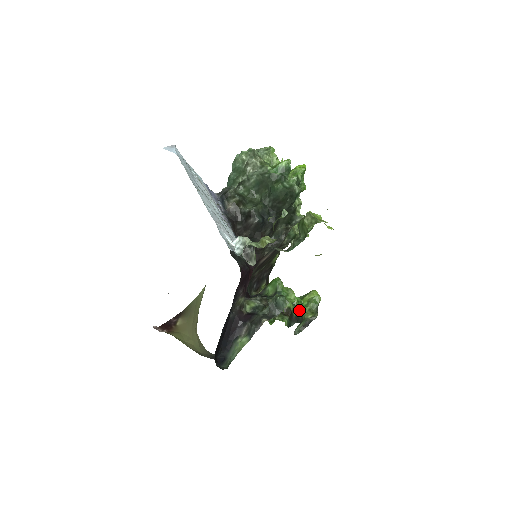
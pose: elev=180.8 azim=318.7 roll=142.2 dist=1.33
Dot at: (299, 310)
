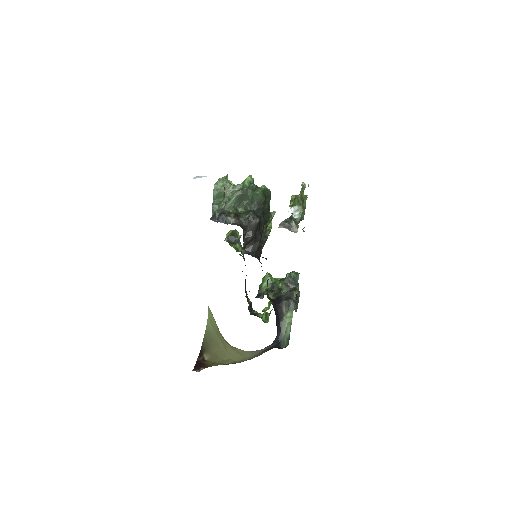
Dot at: occluded
